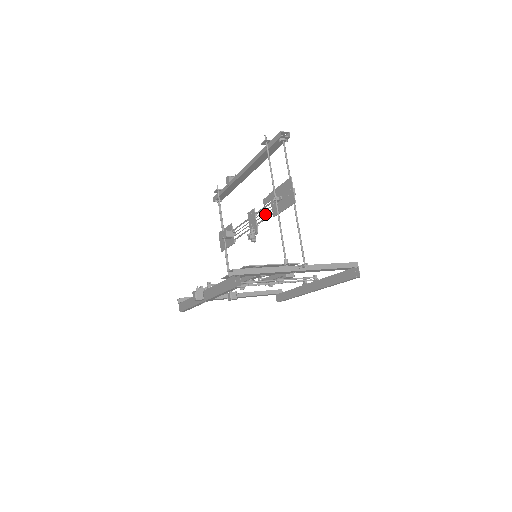
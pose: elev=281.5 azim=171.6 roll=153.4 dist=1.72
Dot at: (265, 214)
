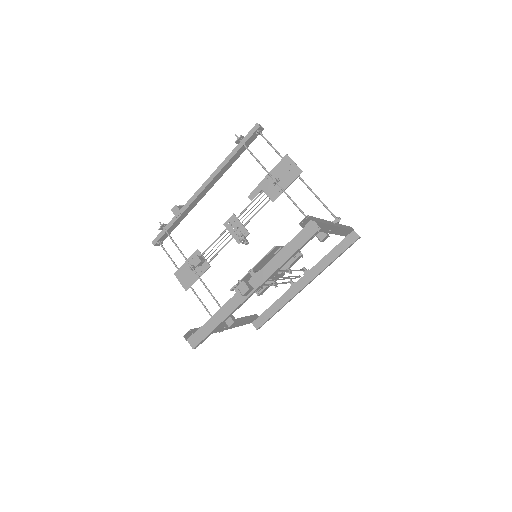
Dot at: occluded
